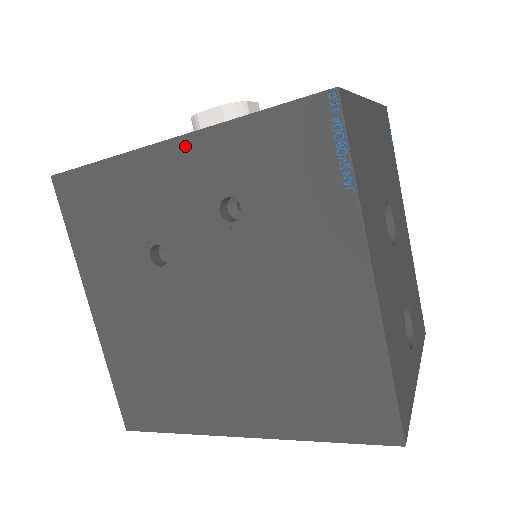
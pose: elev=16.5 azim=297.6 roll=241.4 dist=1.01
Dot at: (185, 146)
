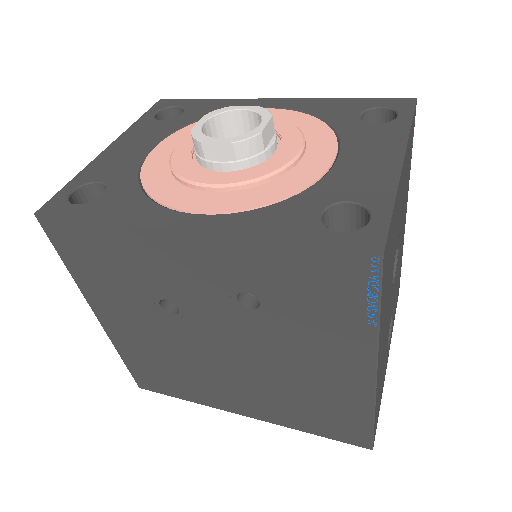
Dot at: (201, 243)
